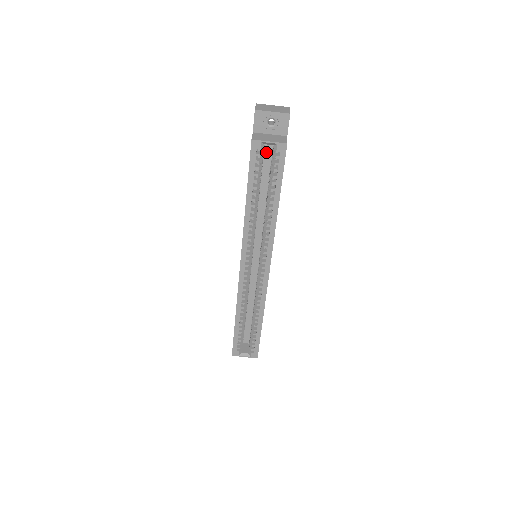
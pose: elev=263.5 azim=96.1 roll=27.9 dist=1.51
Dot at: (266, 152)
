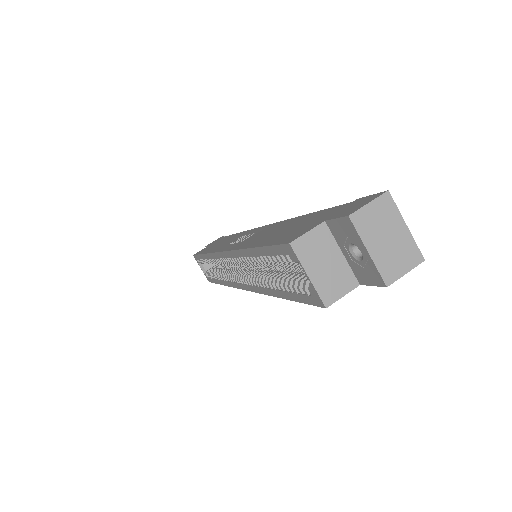
Dot at: occluded
